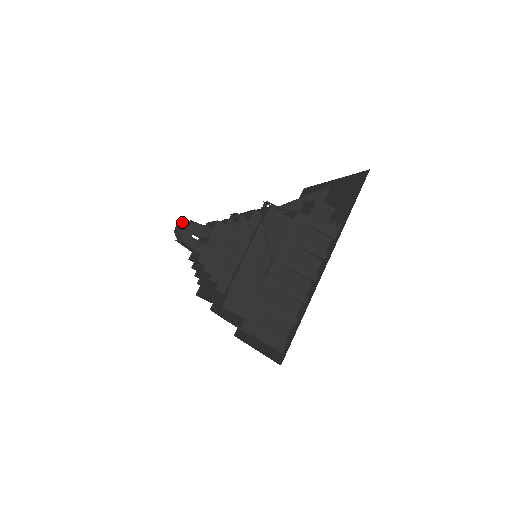
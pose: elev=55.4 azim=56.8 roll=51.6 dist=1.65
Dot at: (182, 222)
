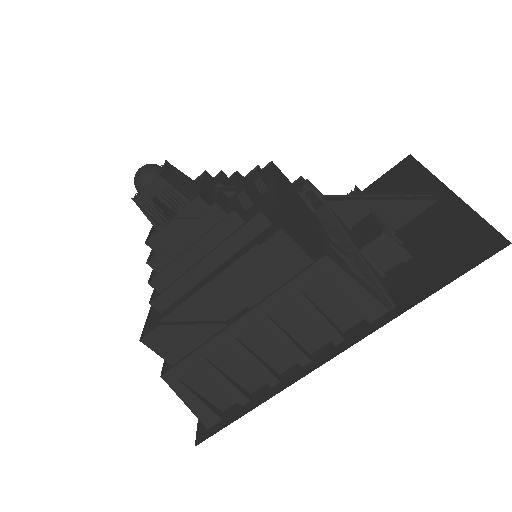
Dot at: (149, 167)
